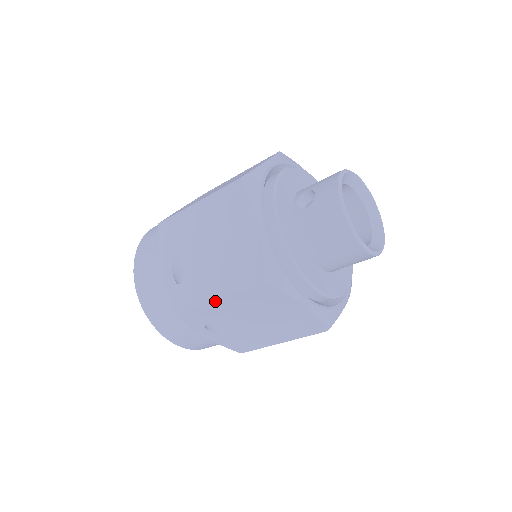
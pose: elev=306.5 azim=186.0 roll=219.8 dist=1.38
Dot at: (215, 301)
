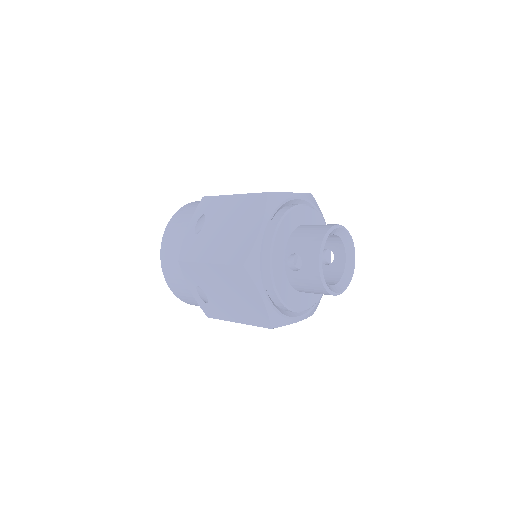
Dot at: (236, 322)
